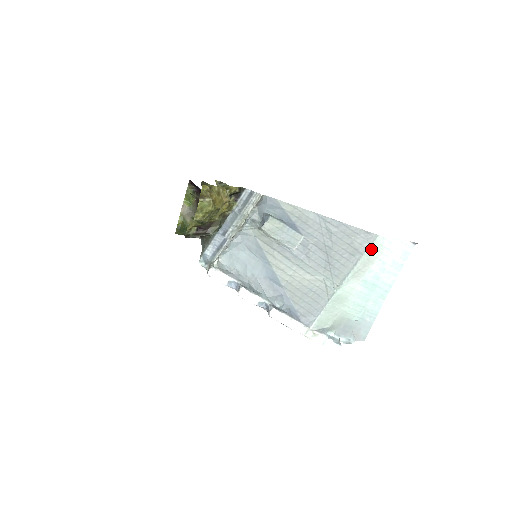
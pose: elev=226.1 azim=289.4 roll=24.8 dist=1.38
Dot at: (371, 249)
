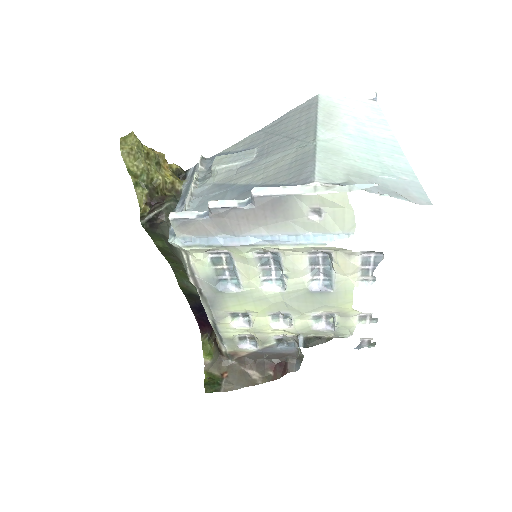
Dot at: (322, 106)
